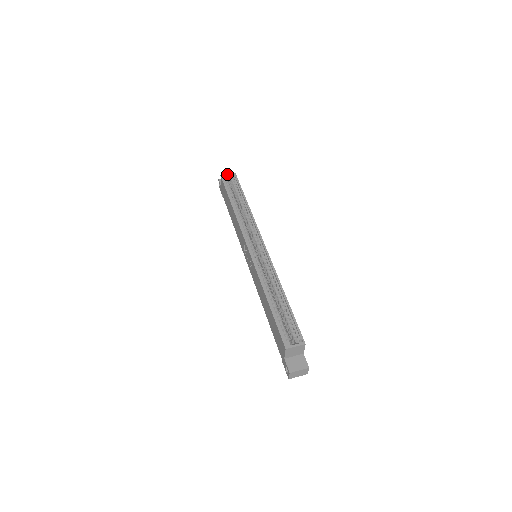
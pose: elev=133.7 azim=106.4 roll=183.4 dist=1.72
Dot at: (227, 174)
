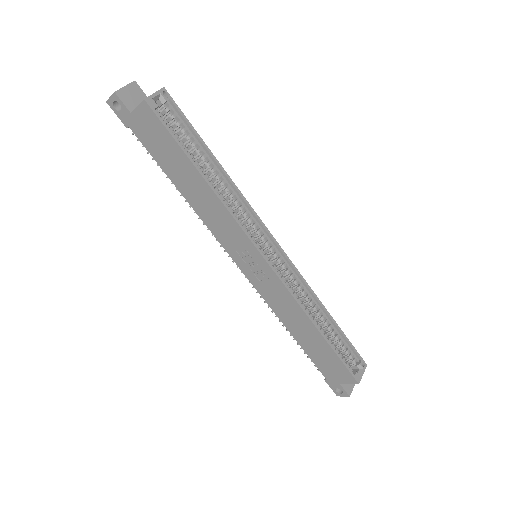
Dot at: (154, 94)
